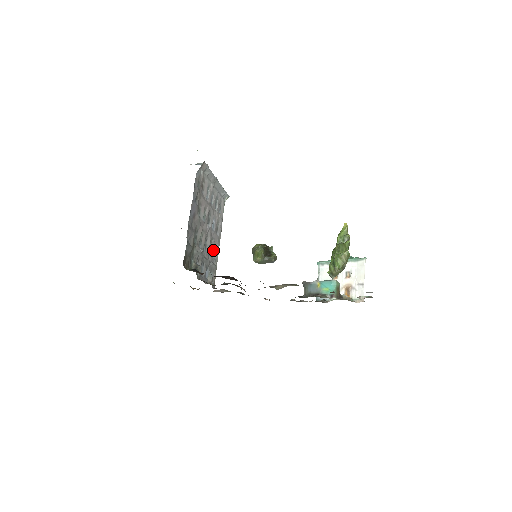
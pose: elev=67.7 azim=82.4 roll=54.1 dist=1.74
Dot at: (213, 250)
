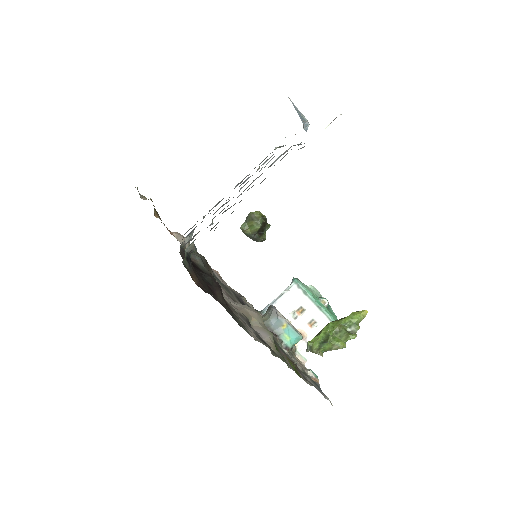
Dot at: occluded
